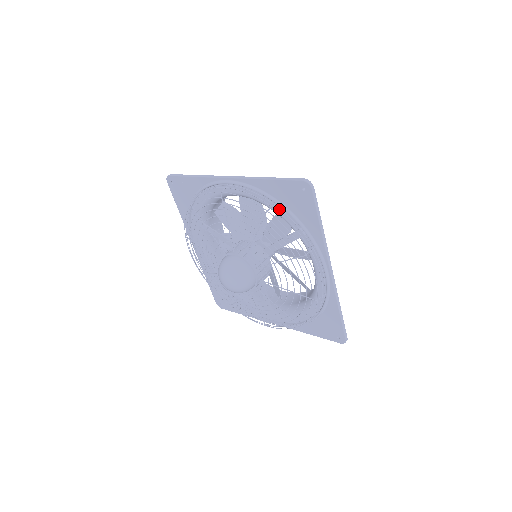
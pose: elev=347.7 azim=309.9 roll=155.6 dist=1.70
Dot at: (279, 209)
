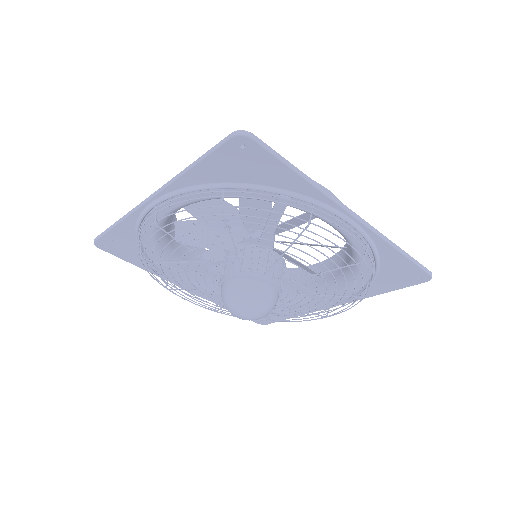
Dot at: (235, 192)
